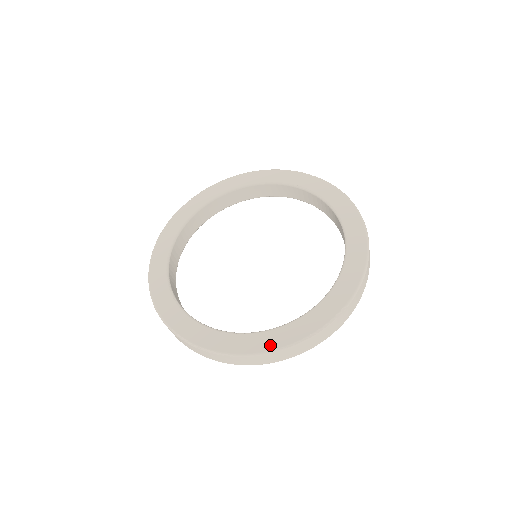
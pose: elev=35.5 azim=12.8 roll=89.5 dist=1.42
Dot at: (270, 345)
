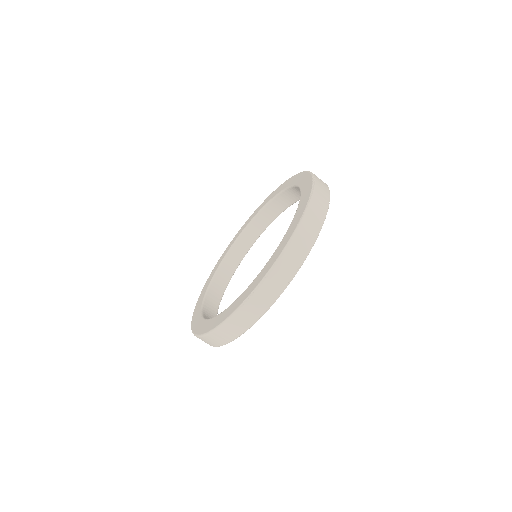
Dot at: (297, 220)
